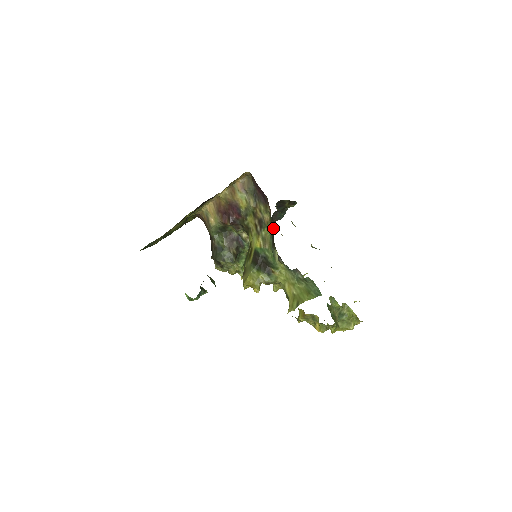
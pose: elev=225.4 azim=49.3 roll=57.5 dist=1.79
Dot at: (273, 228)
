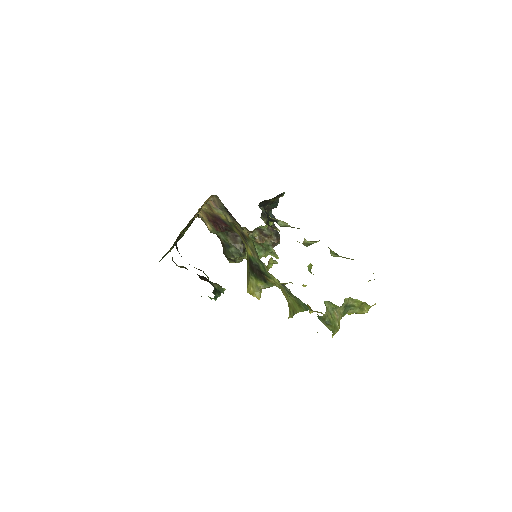
Dot at: (273, 215)
